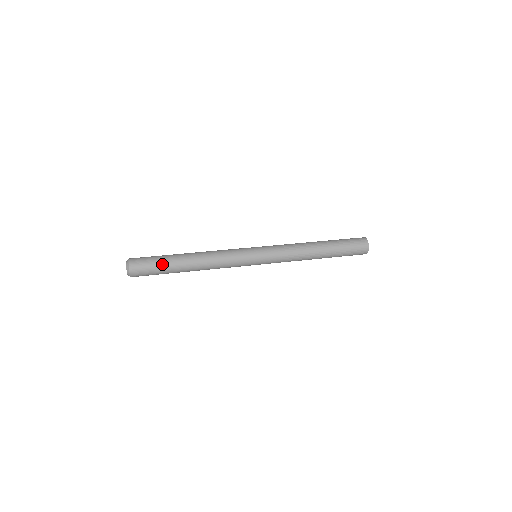
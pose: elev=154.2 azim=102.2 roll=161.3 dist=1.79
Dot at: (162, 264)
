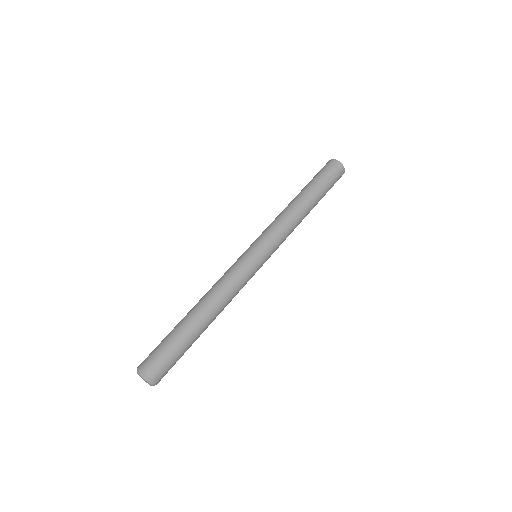
Dot at: occluded
